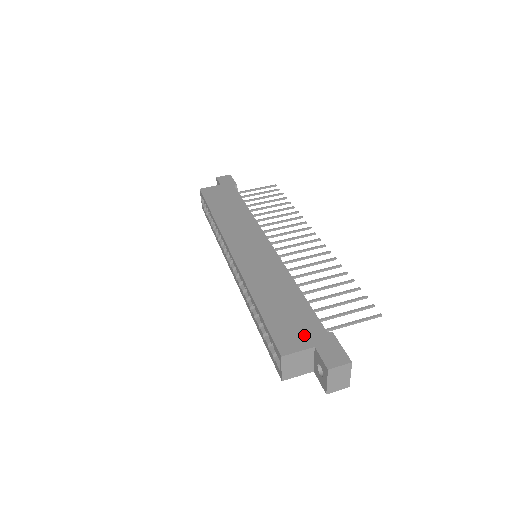
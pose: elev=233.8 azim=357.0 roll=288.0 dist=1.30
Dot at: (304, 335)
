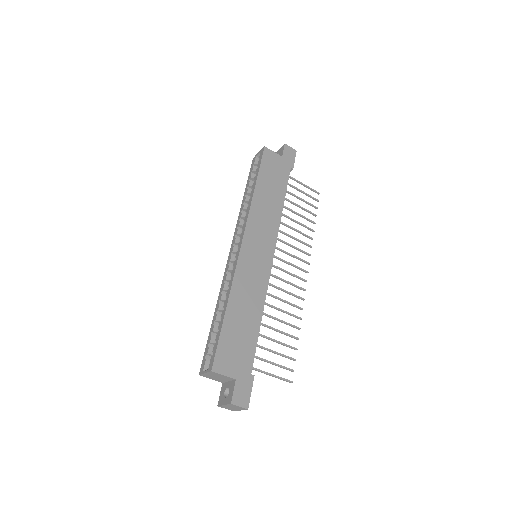
Dot at: (236, 365)
